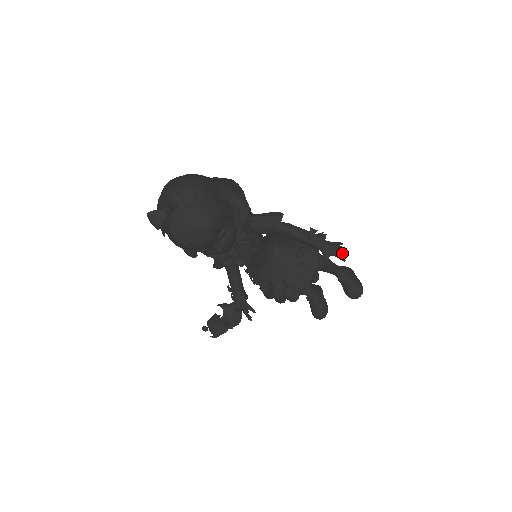
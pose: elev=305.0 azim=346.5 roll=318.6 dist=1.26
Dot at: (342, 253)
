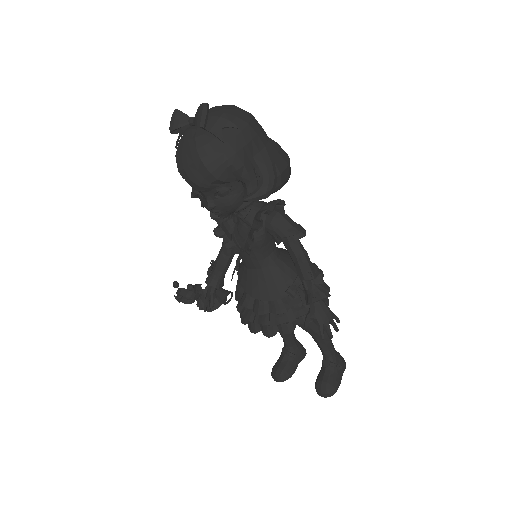
Dot at: (328, 329)
